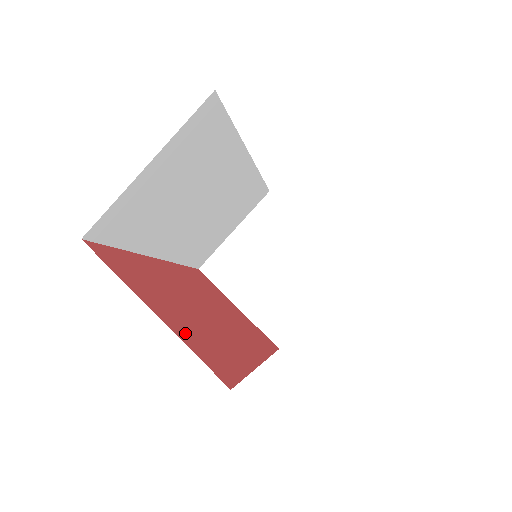
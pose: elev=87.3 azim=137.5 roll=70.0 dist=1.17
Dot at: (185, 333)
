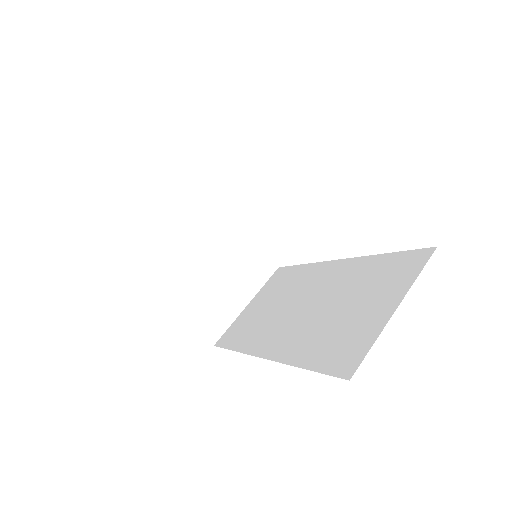
Dot at: occluded
